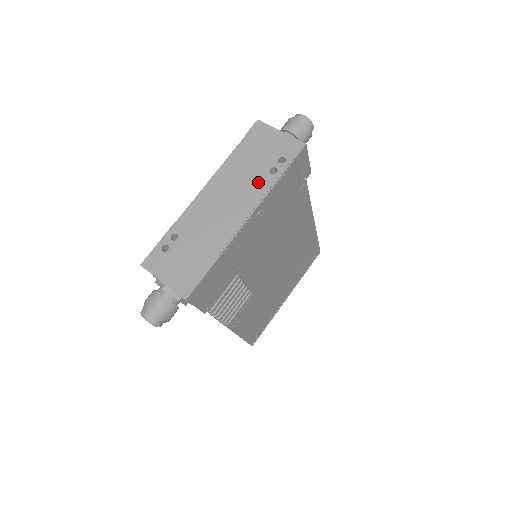
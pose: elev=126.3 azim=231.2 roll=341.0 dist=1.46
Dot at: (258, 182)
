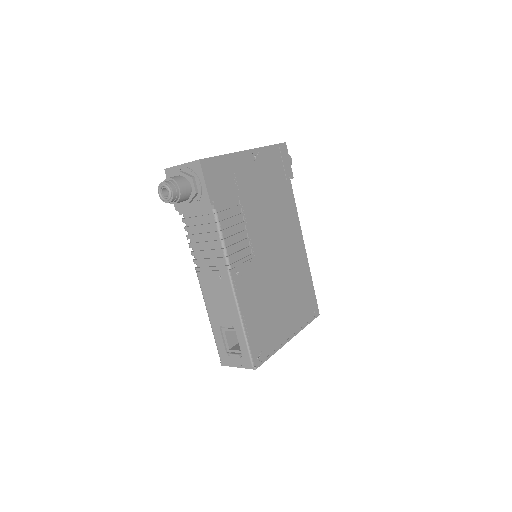
Dot at: occluded
